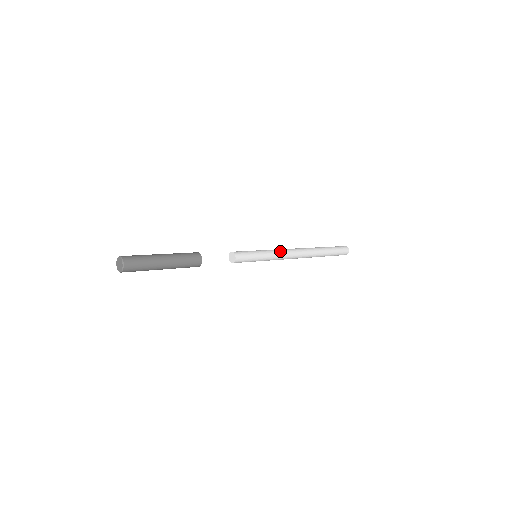
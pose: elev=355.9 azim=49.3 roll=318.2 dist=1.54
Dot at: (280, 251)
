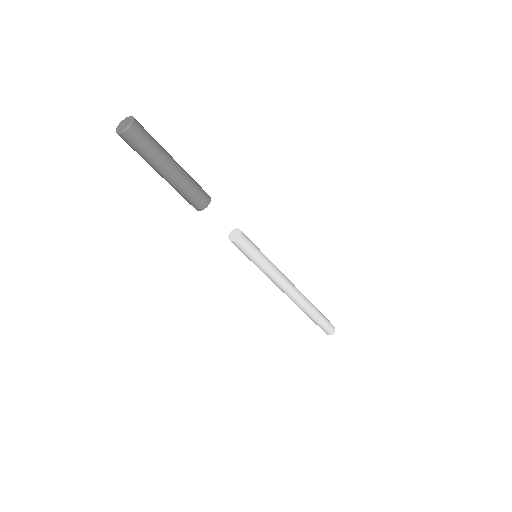
Dot at: occluded
